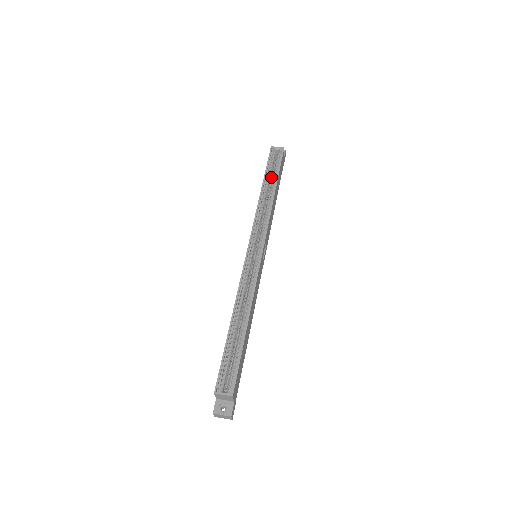
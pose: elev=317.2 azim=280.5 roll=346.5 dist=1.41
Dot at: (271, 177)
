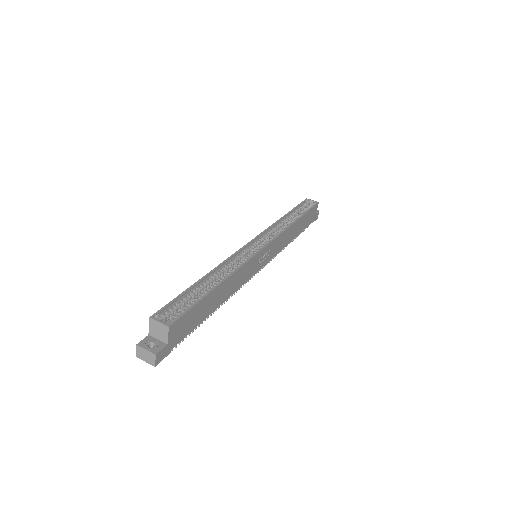
Dot at: occluded
